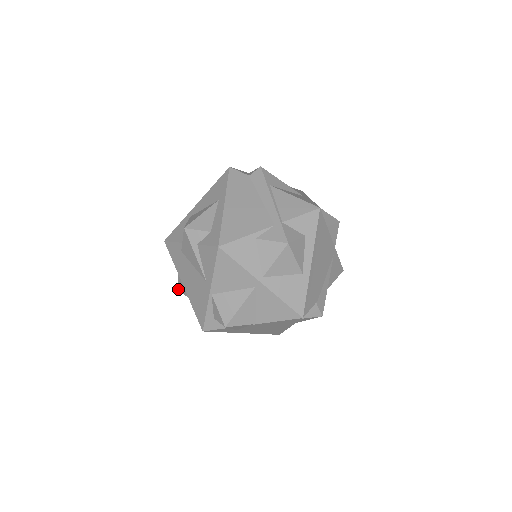
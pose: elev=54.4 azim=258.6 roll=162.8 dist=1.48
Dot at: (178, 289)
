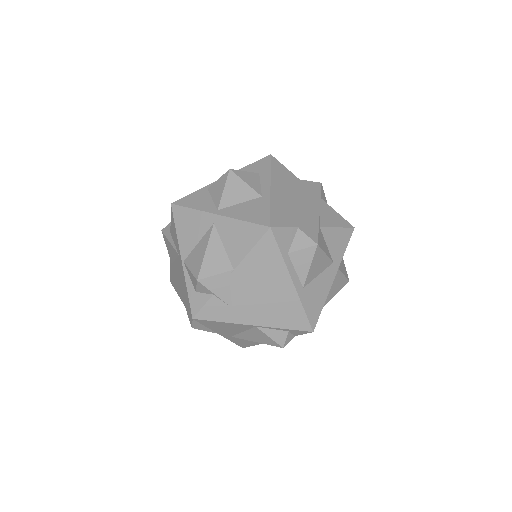
Dot at: (191, 326)
